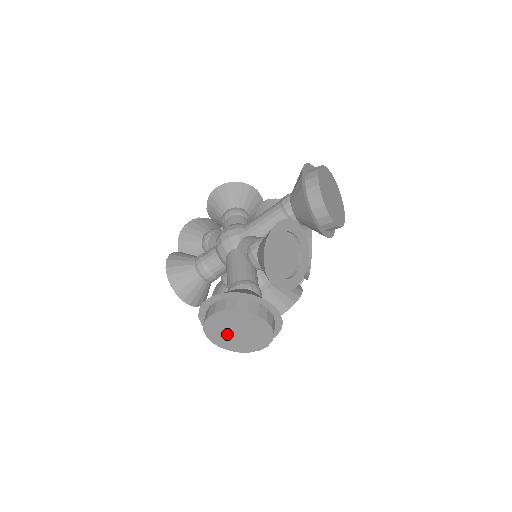
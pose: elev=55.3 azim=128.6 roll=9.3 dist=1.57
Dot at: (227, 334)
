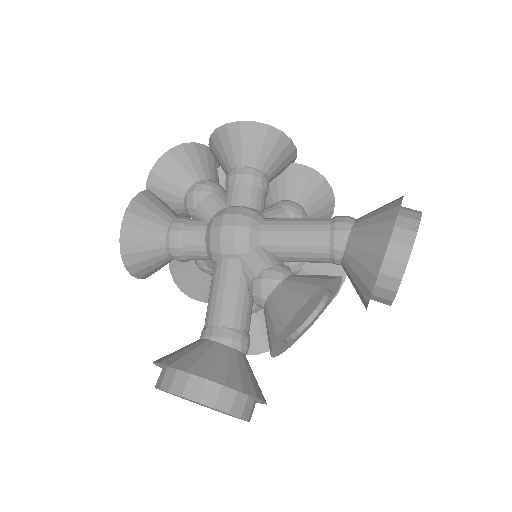
Dot at: (186, 399)
